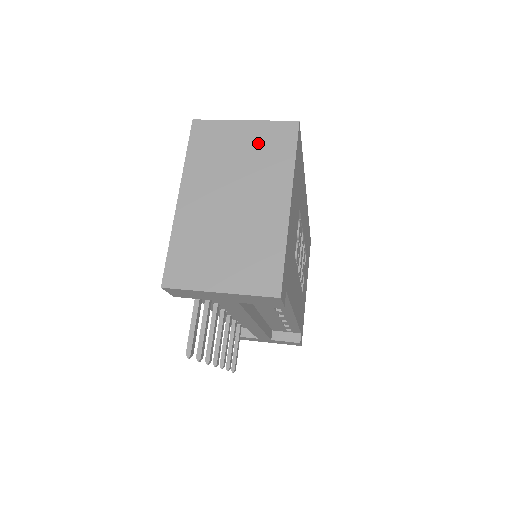
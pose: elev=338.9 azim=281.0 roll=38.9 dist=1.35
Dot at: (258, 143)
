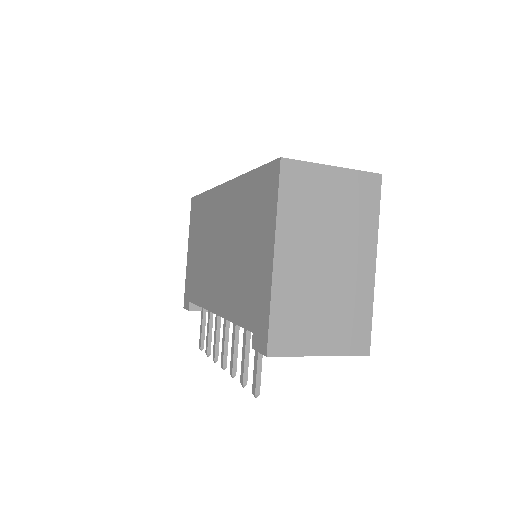
Dot at: (347, 196)
